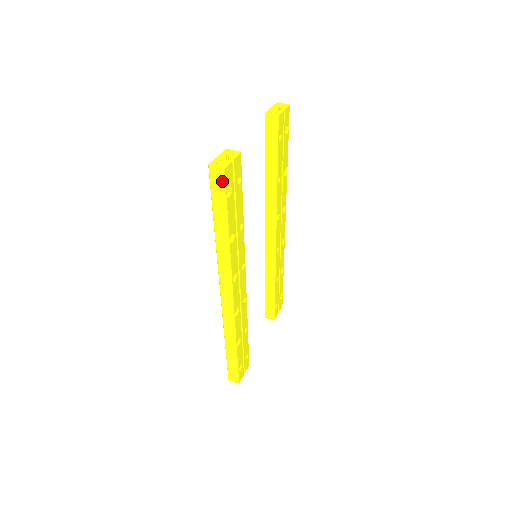
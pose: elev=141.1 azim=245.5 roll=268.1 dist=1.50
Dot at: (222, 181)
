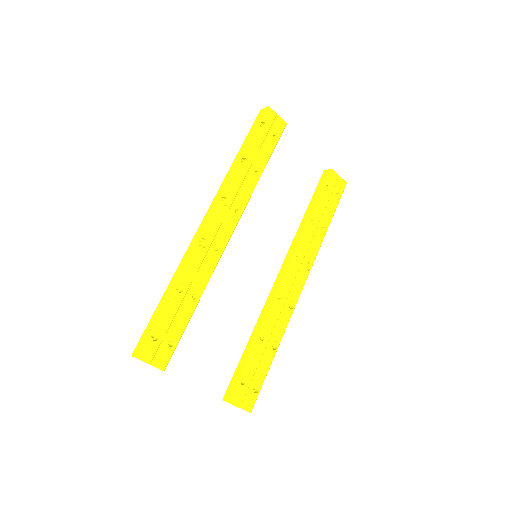
Dot at: (263, 114)
